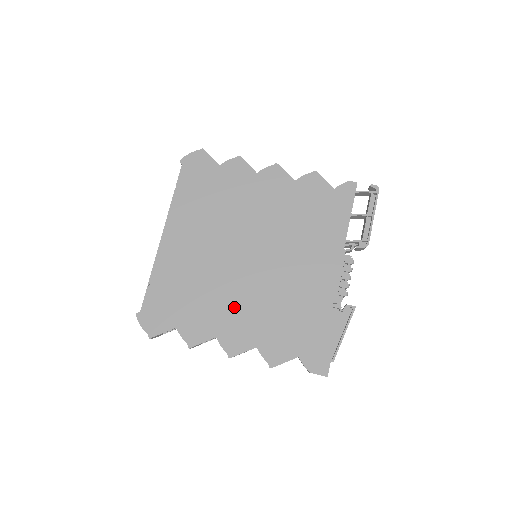
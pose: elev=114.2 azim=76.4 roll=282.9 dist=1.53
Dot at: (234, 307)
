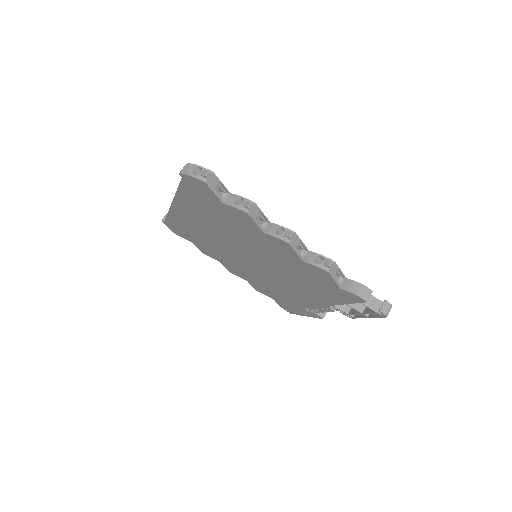
Dot at: (233, 263)
